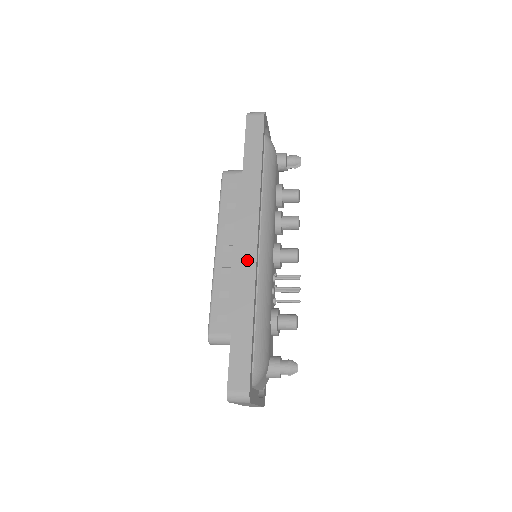
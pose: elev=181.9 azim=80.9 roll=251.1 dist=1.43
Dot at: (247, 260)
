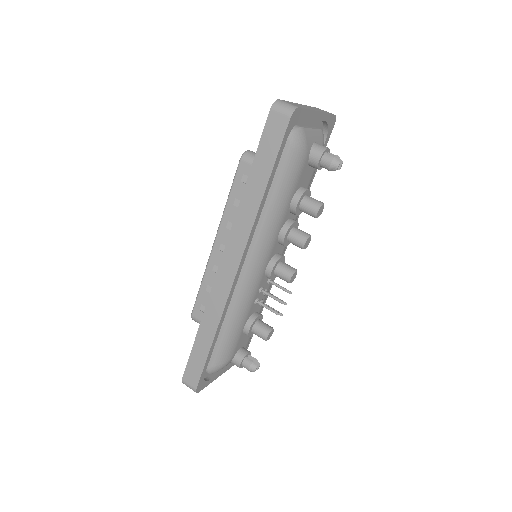
Dot at: (222, 289)
